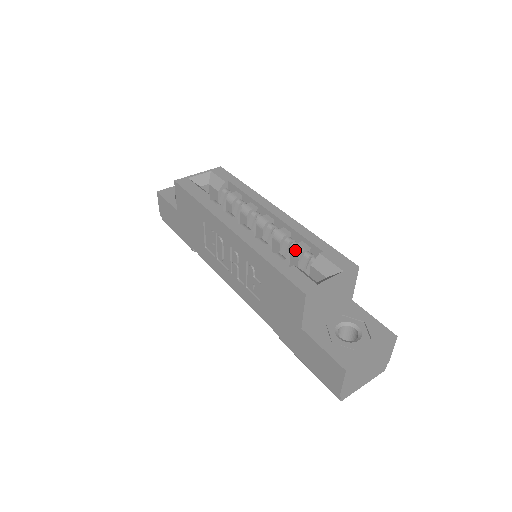
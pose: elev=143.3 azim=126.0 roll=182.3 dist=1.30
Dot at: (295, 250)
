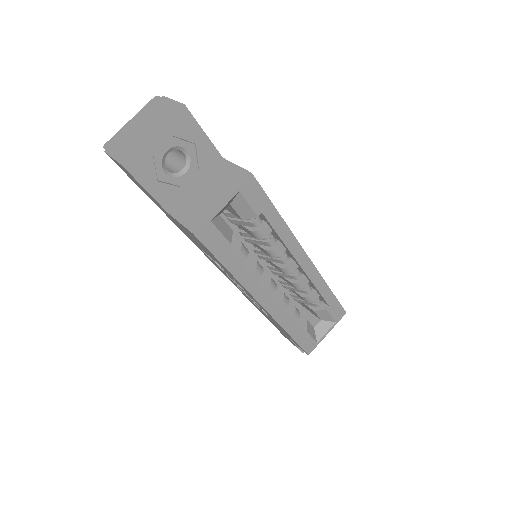
Dot at: (307, 300)
